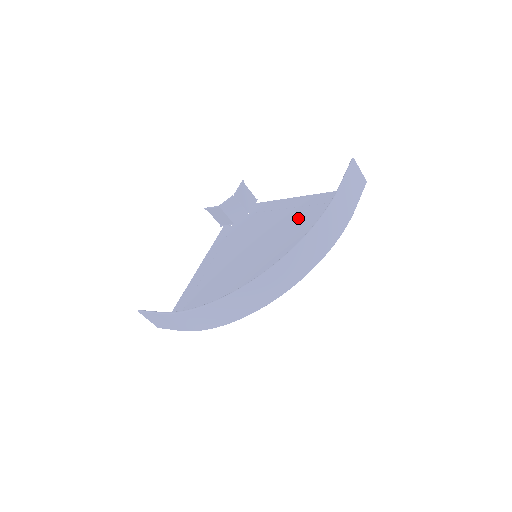
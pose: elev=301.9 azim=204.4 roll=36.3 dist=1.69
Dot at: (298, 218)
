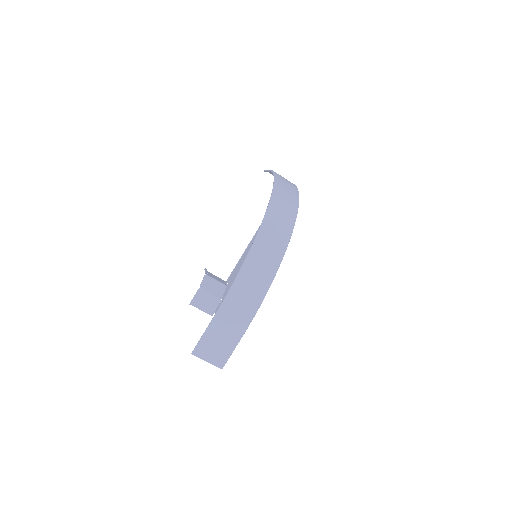
Dot at: occluded
